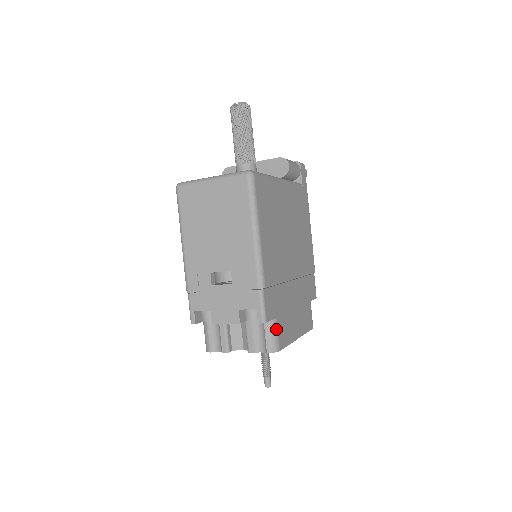
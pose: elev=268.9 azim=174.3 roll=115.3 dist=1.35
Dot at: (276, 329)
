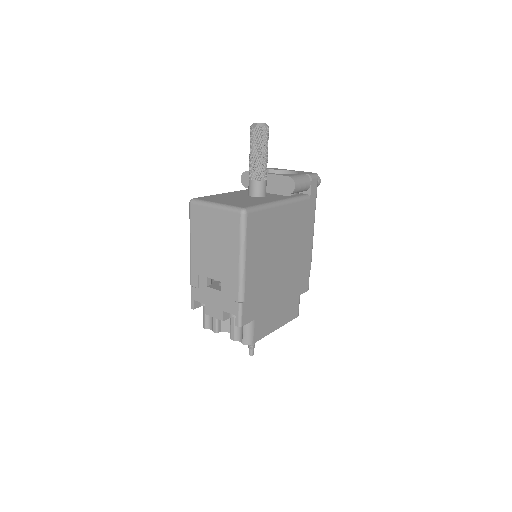
Dot at: (252, 328)
